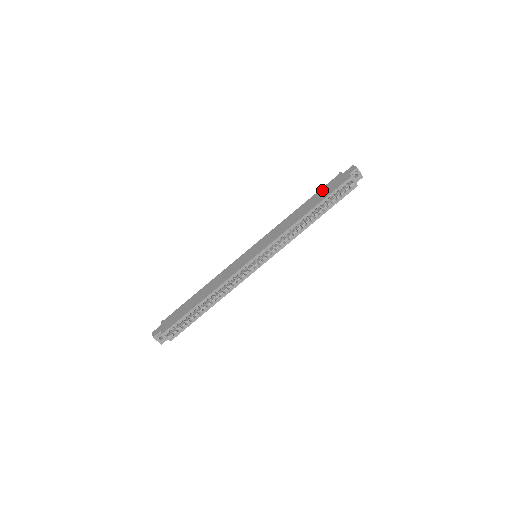
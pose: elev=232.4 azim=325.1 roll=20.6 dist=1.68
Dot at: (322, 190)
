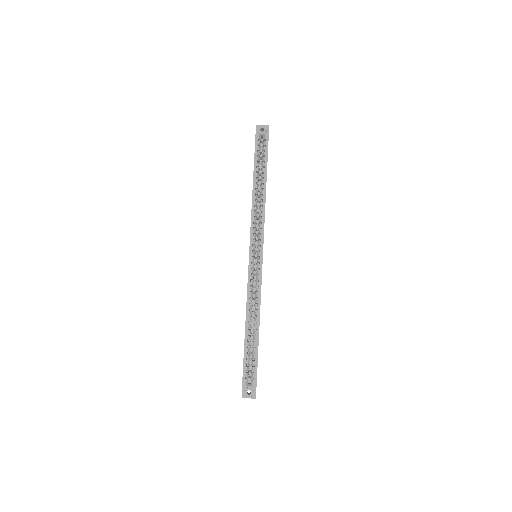
Dot at: occluded
